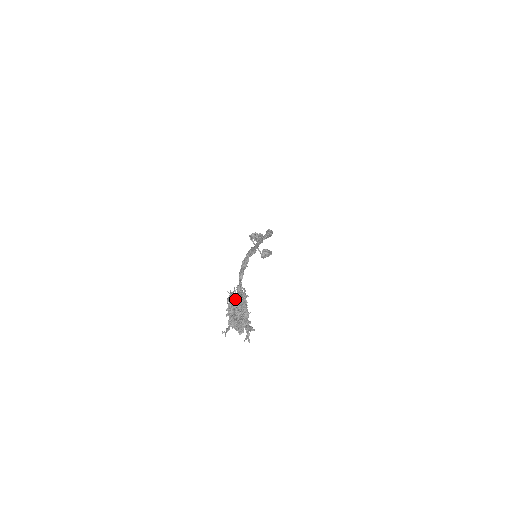
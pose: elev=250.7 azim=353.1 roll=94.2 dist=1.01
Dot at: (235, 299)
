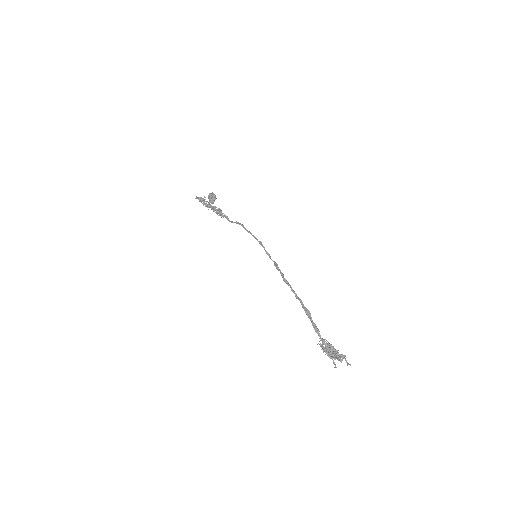
Dot at: (327, 349)
